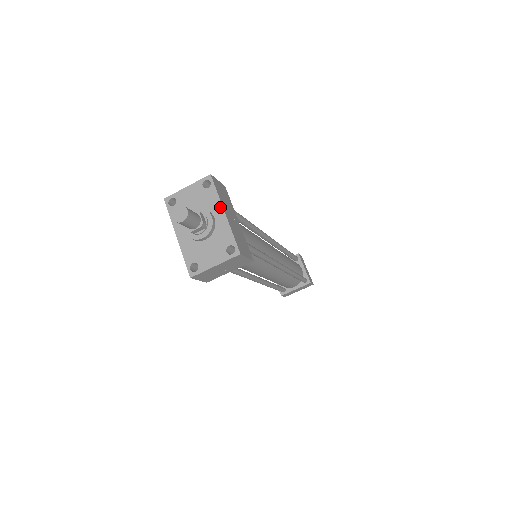
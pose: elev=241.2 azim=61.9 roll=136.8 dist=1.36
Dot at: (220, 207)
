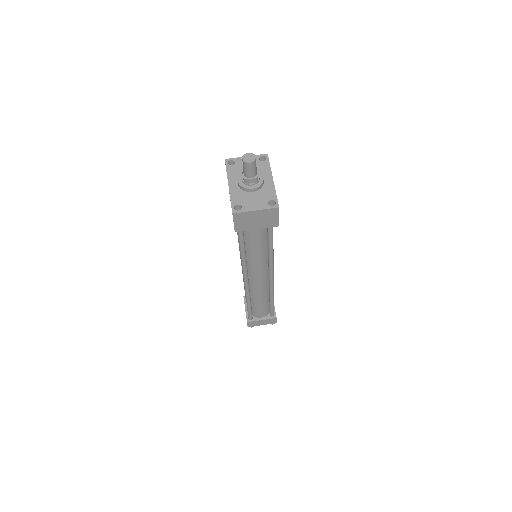
Dot at: (270, 175)
